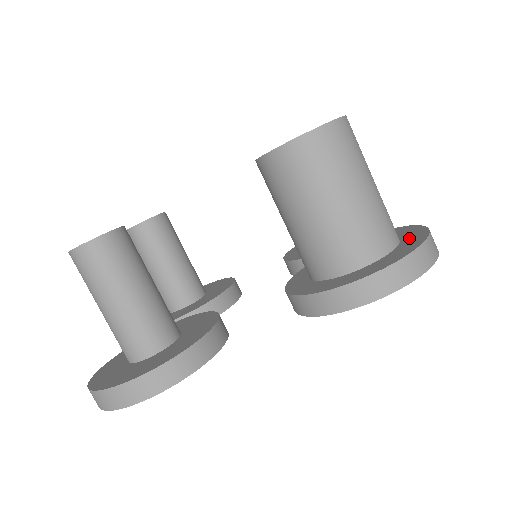
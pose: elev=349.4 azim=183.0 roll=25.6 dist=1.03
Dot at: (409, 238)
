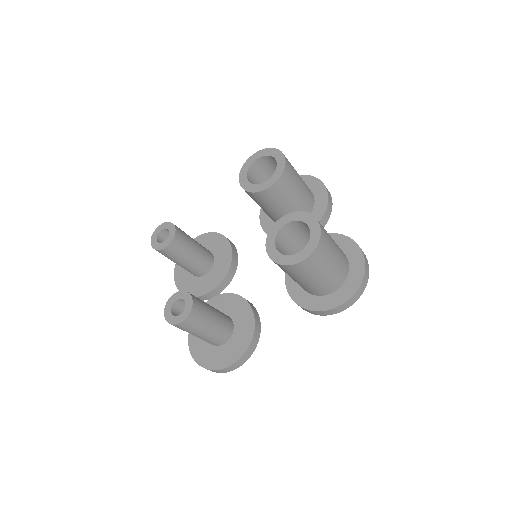
Dot at: (354, 263)
